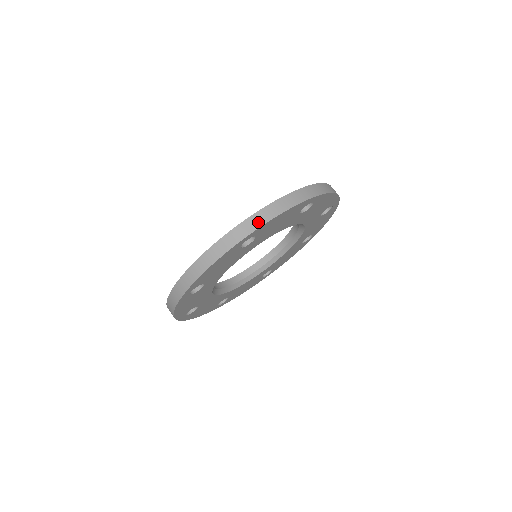
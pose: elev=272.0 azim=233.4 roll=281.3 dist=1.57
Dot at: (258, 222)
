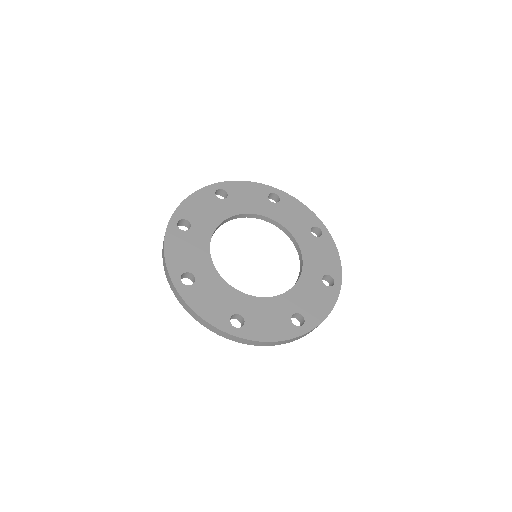
Dot at: (246, 343)
